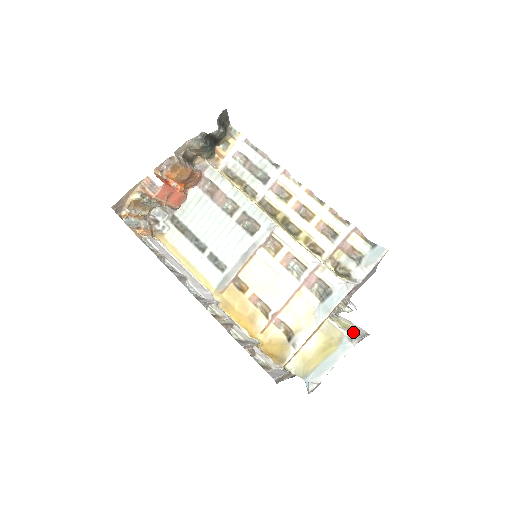
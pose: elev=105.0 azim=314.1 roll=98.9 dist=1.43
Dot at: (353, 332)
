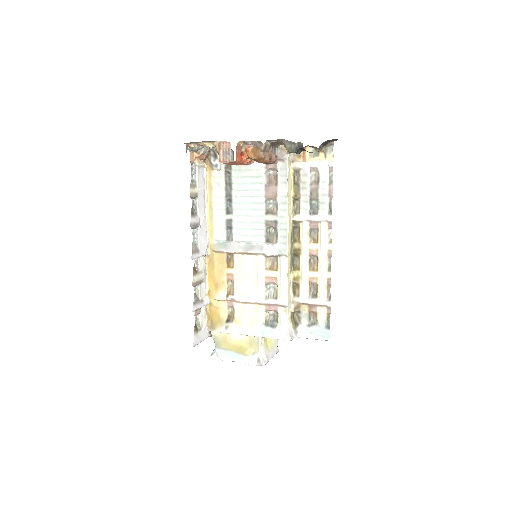
Dot at: (266, 353)
